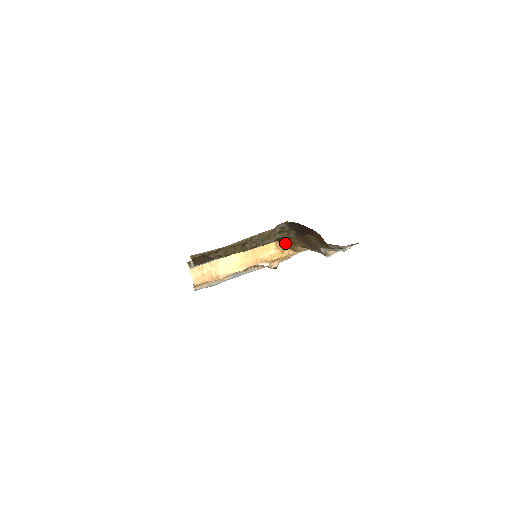
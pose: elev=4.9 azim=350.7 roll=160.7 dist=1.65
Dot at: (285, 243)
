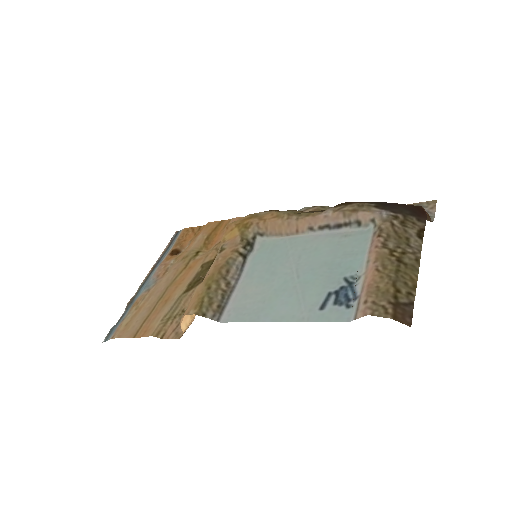
Dot at: occluded
